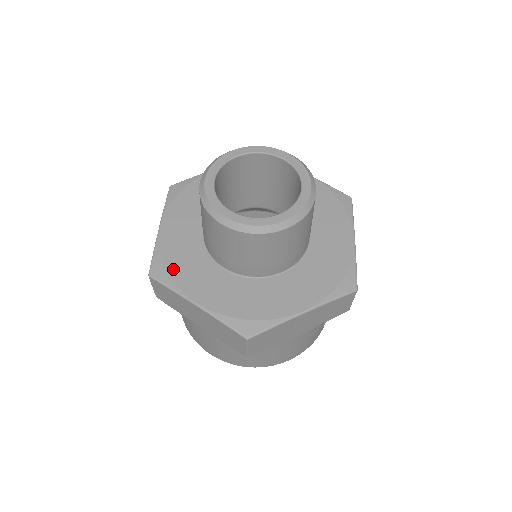
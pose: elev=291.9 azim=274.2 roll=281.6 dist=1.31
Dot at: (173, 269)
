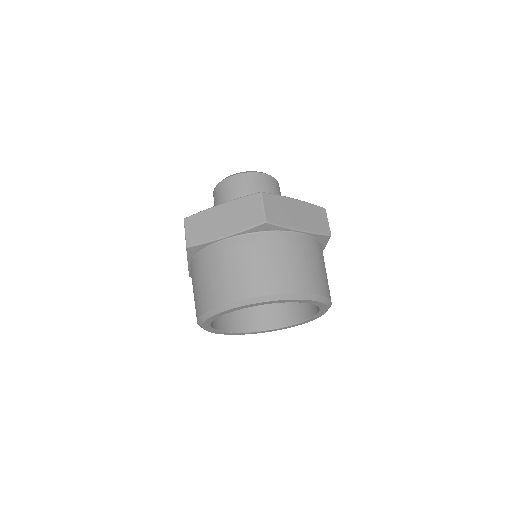
Dot at: occluded
